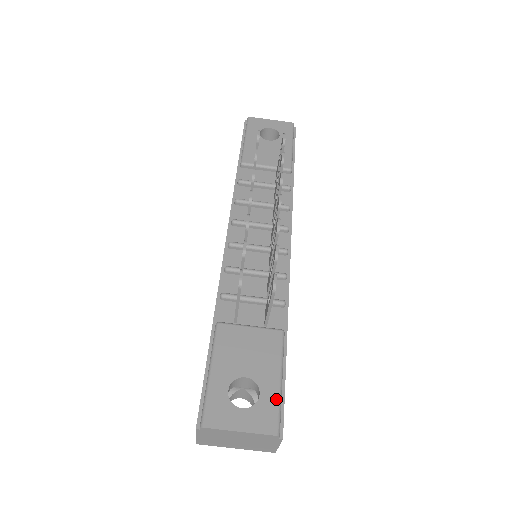
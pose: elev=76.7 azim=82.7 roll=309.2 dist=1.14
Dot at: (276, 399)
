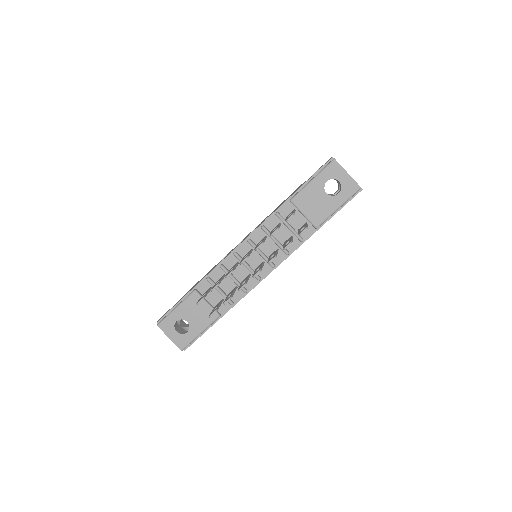
Dot at: (192, 339)
